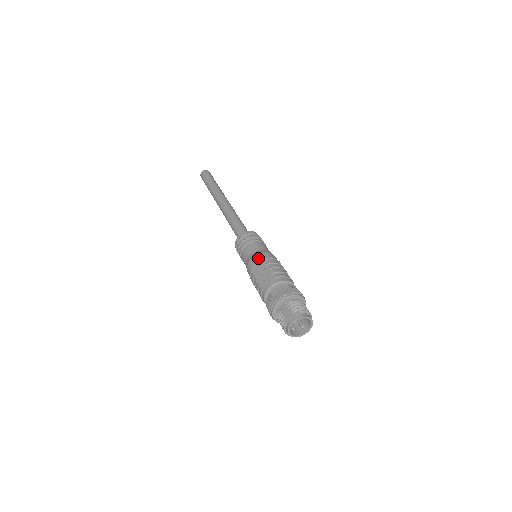
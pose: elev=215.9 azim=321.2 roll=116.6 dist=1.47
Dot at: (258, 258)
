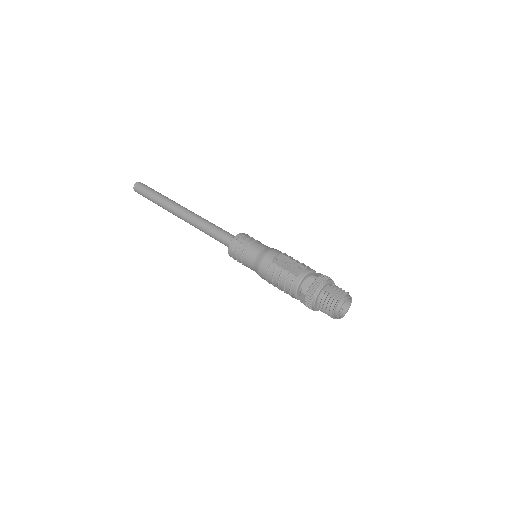
Dot at: (276, 252)
